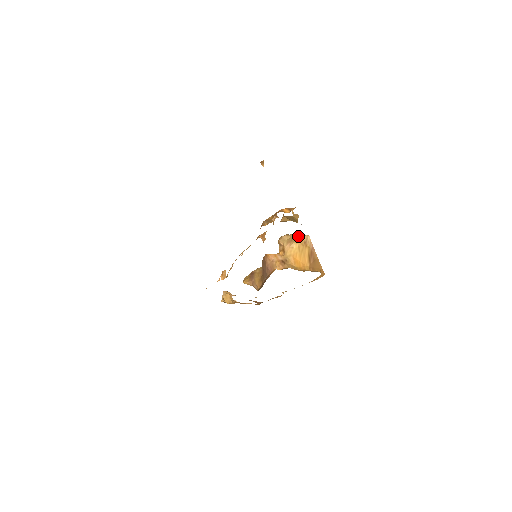
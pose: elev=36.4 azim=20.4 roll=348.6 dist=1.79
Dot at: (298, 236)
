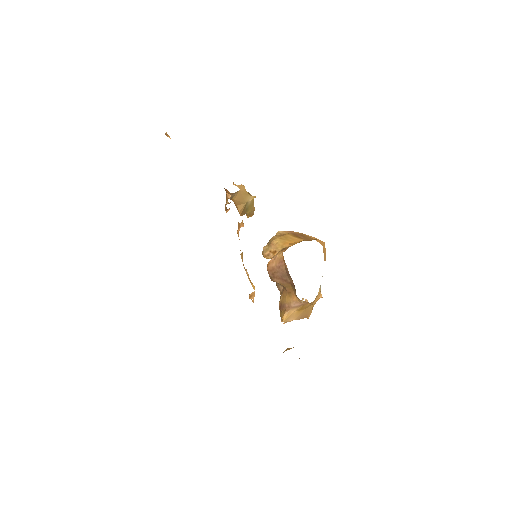
Dot at: occluded
